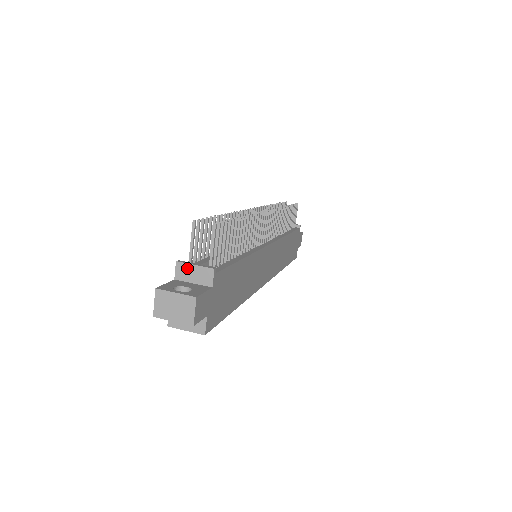
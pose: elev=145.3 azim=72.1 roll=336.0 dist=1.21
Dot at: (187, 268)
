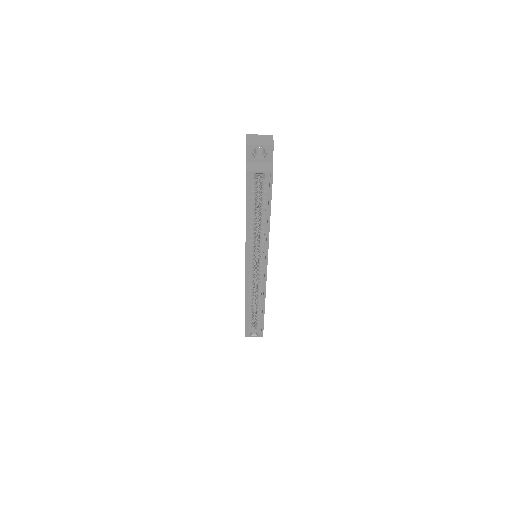
Dot at: occluded
